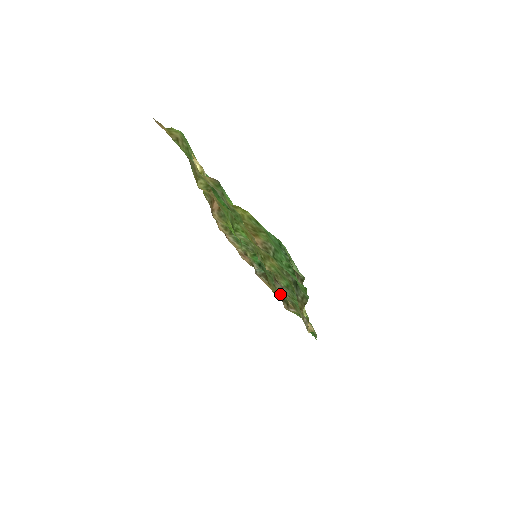
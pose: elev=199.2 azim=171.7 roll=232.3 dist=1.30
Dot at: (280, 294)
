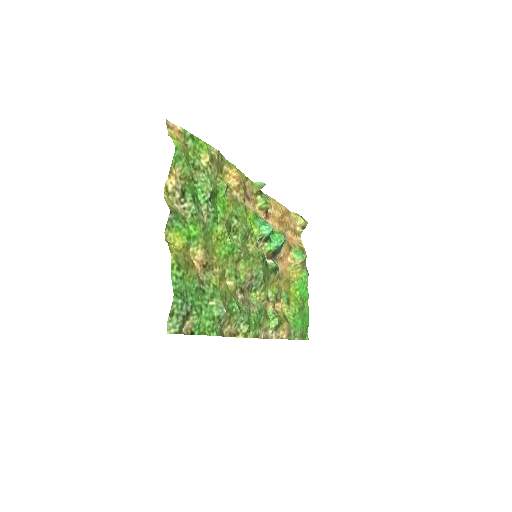
Dot at: (268, 295)
